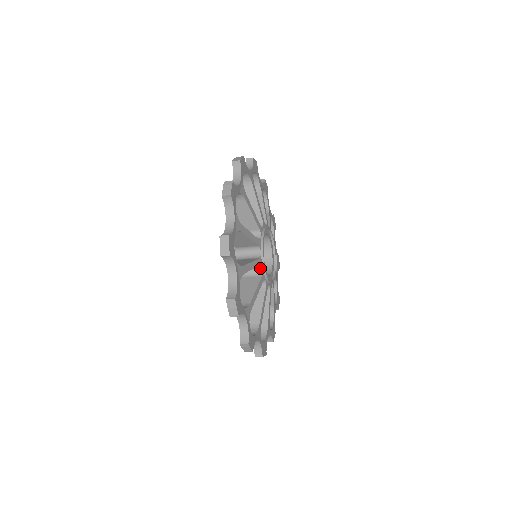
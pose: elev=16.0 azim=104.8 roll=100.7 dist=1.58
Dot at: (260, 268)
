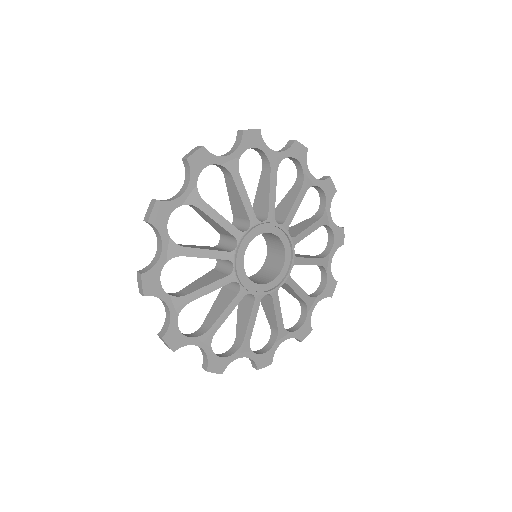
Dot at: (232, 265)
